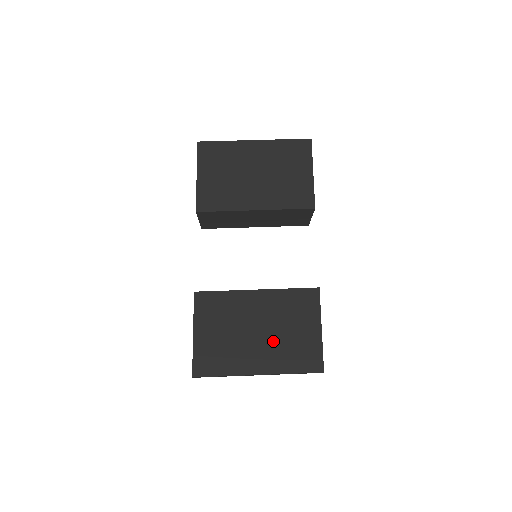
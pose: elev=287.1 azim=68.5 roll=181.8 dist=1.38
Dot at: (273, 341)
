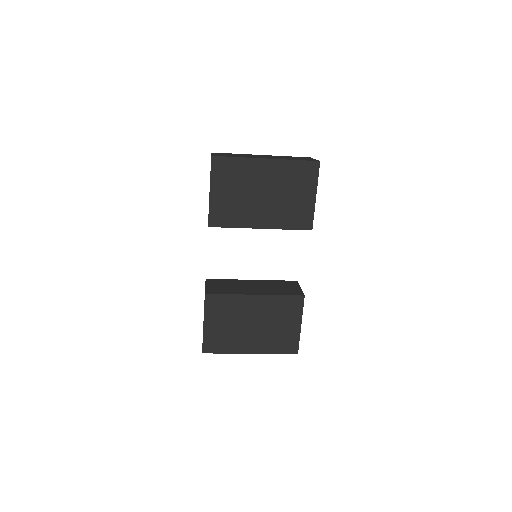
Dot at: (264, 332)
